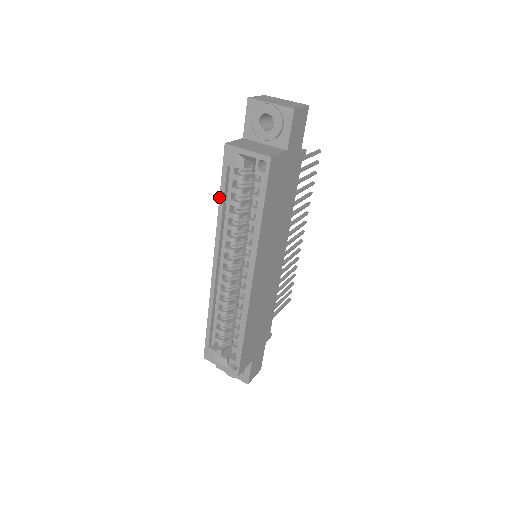
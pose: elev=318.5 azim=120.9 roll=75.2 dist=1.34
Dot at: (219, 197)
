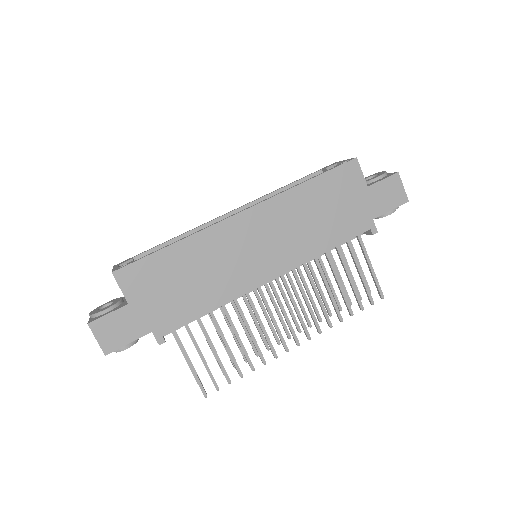
Dot at: (294, 182)
